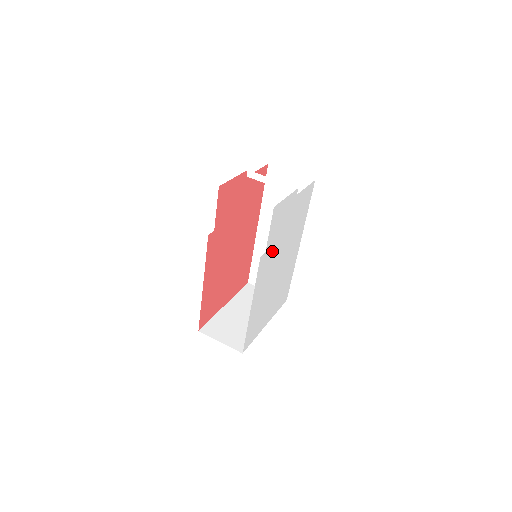
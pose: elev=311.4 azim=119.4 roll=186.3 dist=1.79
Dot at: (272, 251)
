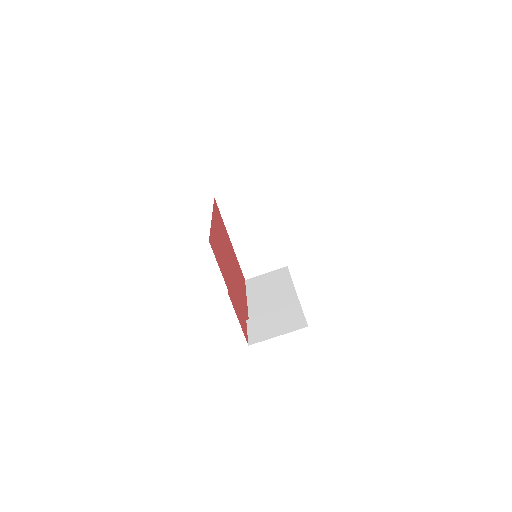
Dot at: occluded
